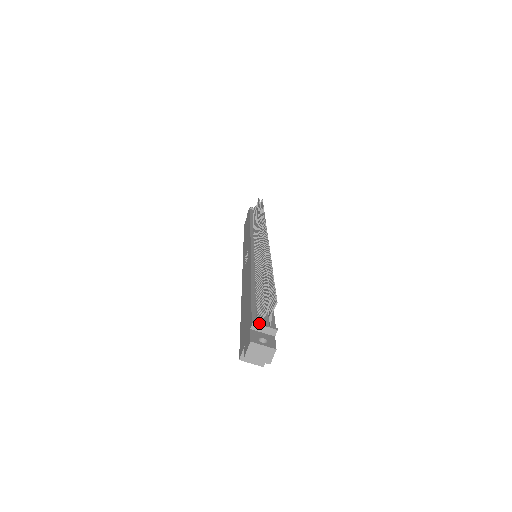
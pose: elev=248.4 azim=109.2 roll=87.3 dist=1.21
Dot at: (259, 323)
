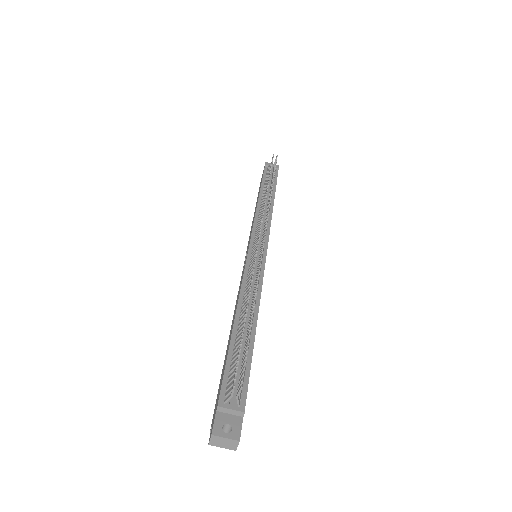
Dot at: (225, 406)
